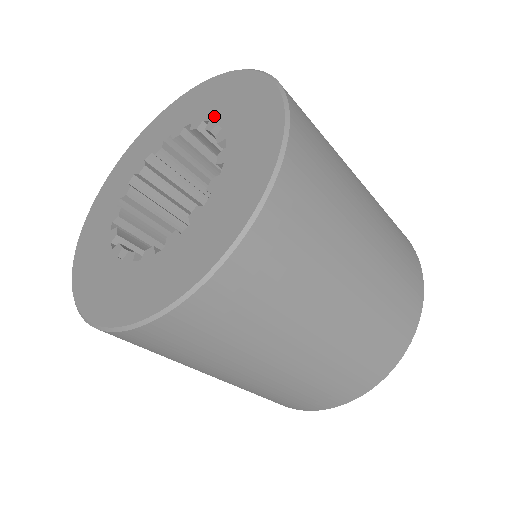
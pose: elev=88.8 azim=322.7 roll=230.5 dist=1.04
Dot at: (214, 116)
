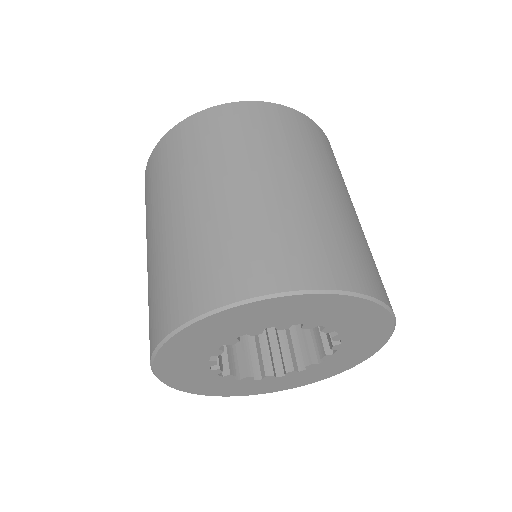
Dot at: (279, 324)
